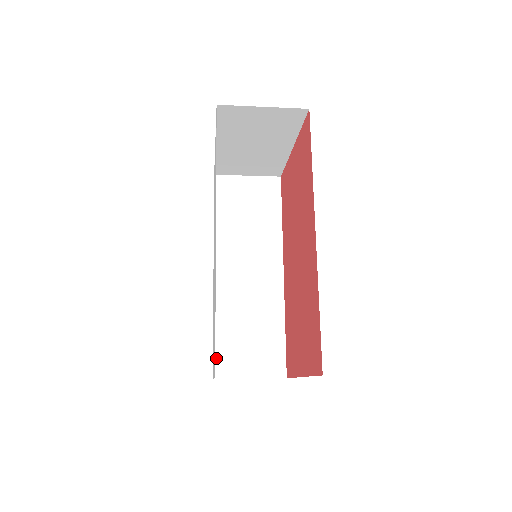
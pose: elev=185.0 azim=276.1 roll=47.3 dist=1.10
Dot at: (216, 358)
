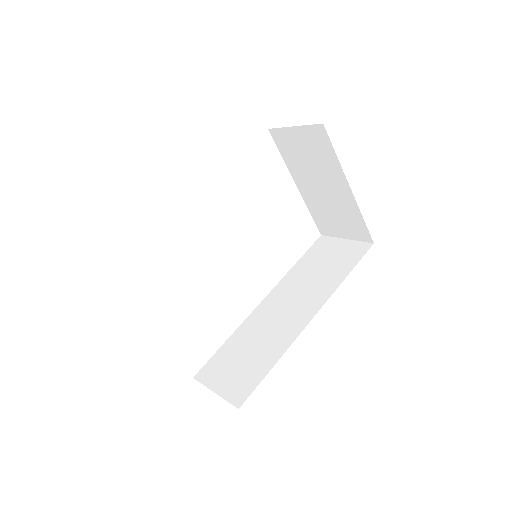
Dot at: (209, 363)
